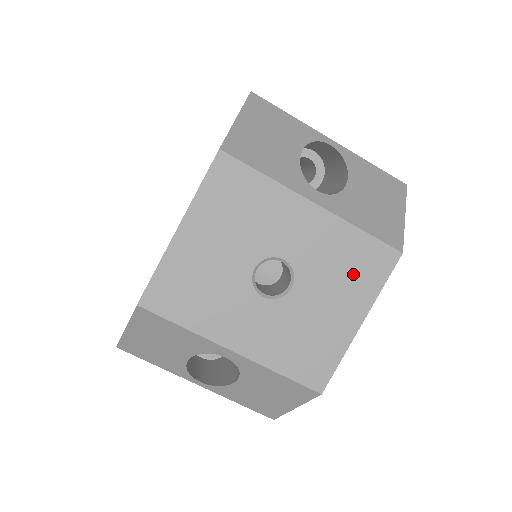
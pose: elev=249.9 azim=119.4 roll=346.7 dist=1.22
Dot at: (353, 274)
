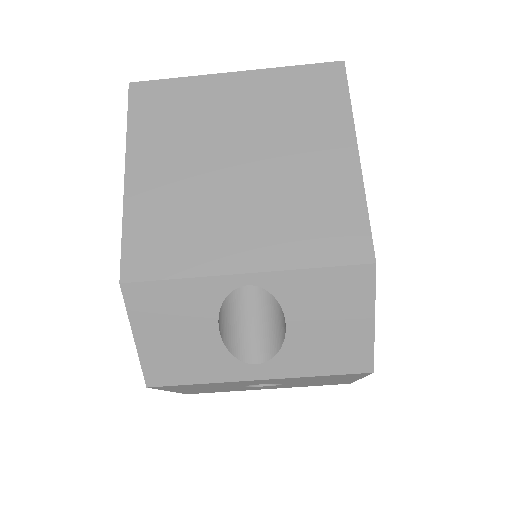
Dot at: (331, 378)
